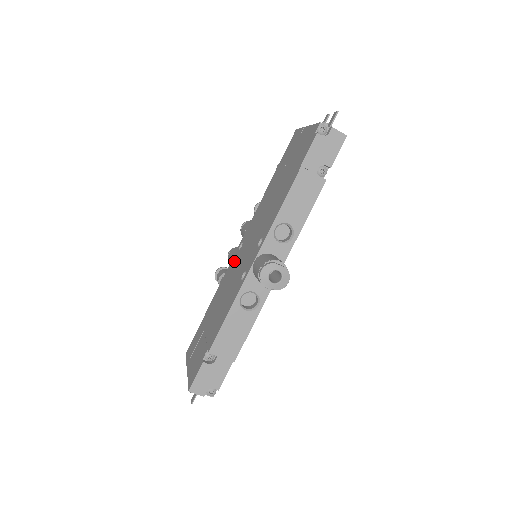
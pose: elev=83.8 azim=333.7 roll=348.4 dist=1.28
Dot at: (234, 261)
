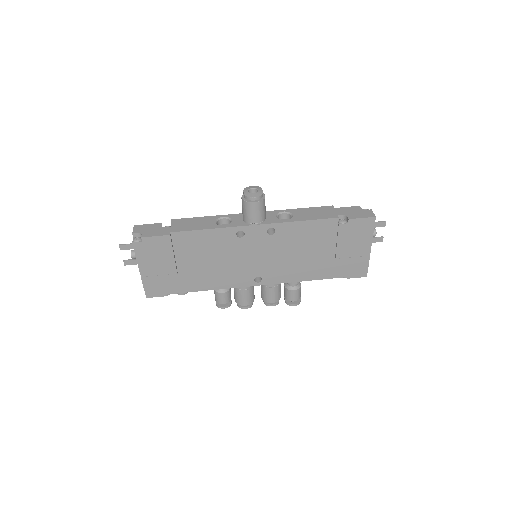
Dot at: occluded
